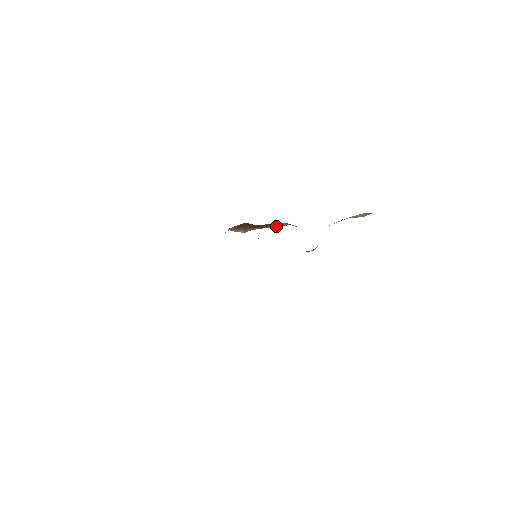
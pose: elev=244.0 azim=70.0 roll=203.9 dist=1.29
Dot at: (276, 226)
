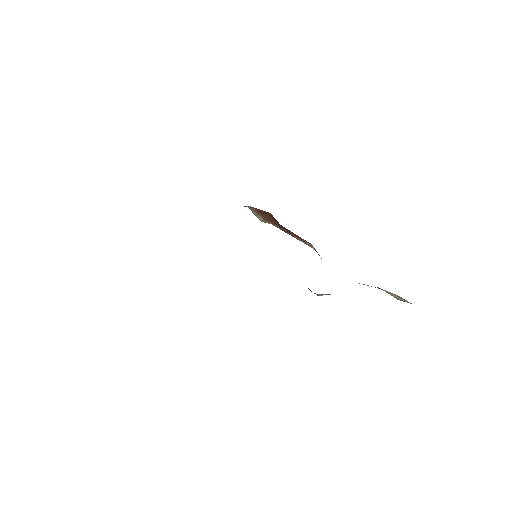
Dot at: (300, 240)
